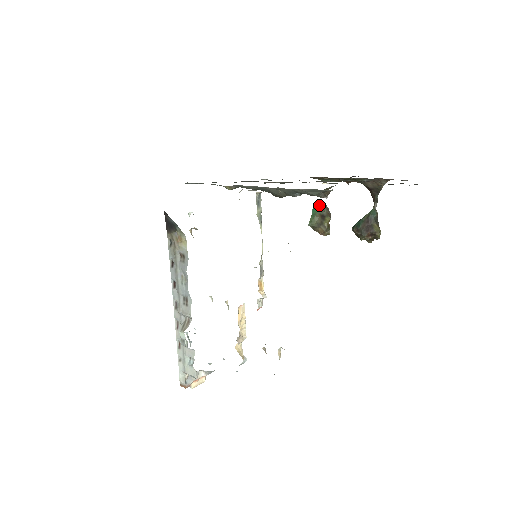
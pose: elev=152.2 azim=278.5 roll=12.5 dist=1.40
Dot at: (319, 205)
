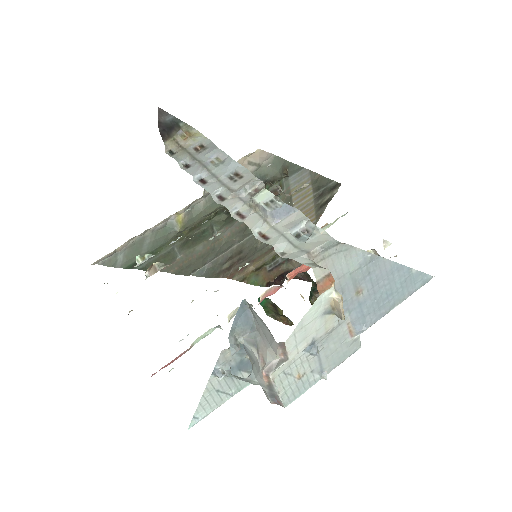
Dot at: occluded
